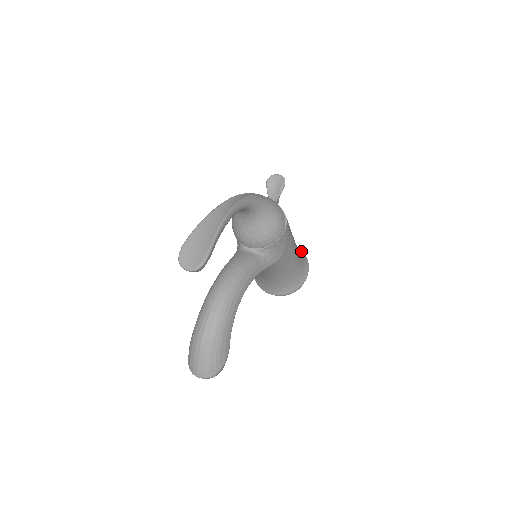
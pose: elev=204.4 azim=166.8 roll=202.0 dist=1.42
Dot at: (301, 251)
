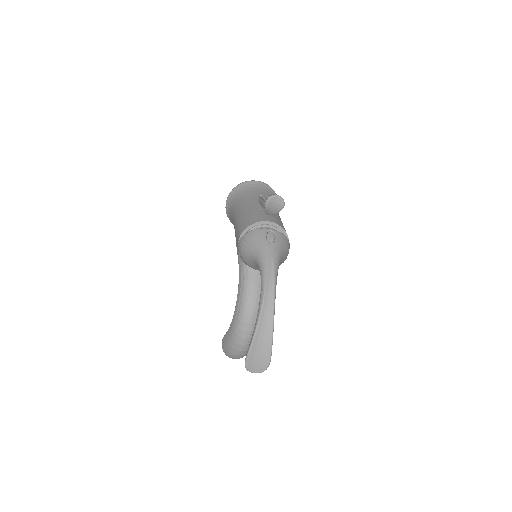
Dot at: (271, 191)
